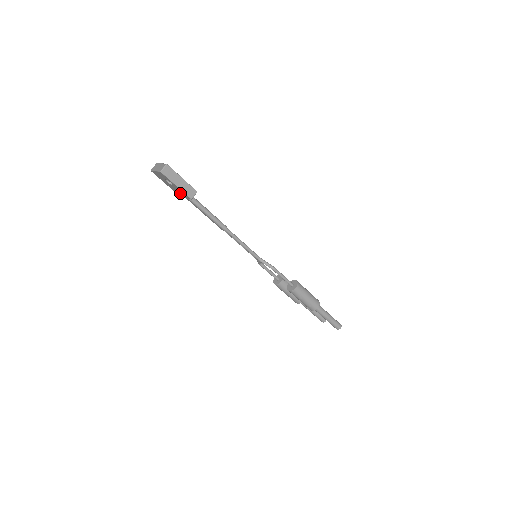
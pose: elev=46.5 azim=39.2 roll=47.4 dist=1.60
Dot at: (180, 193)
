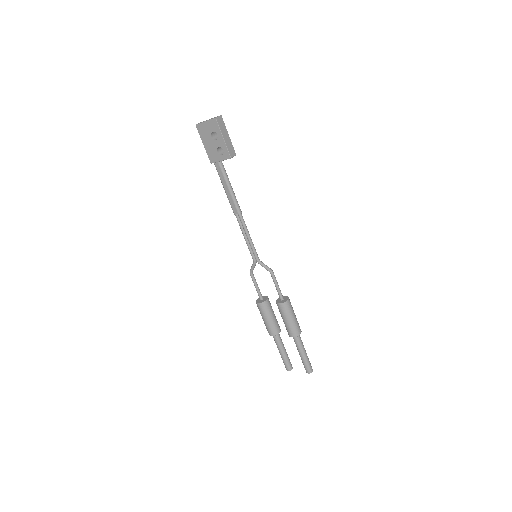
Dot at: (217, 153)
